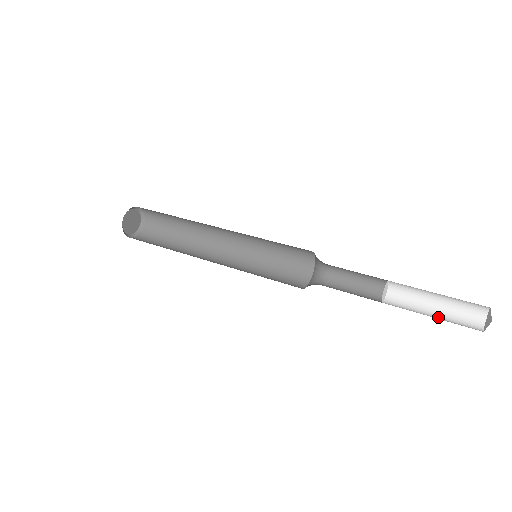
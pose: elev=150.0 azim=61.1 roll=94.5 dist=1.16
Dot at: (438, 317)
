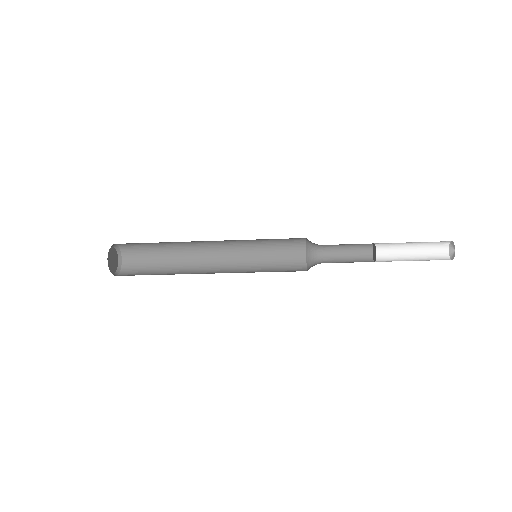
Dot at: (419, 260)
